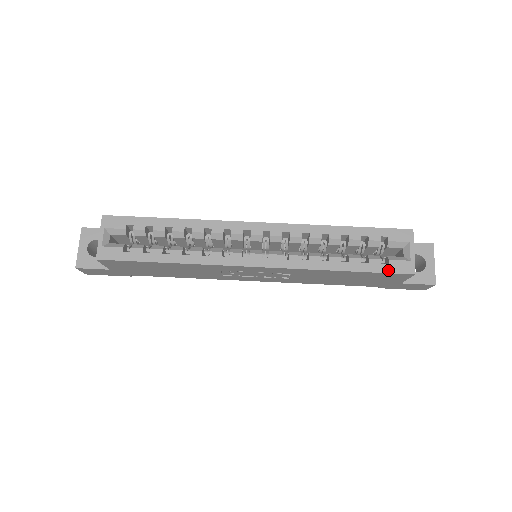
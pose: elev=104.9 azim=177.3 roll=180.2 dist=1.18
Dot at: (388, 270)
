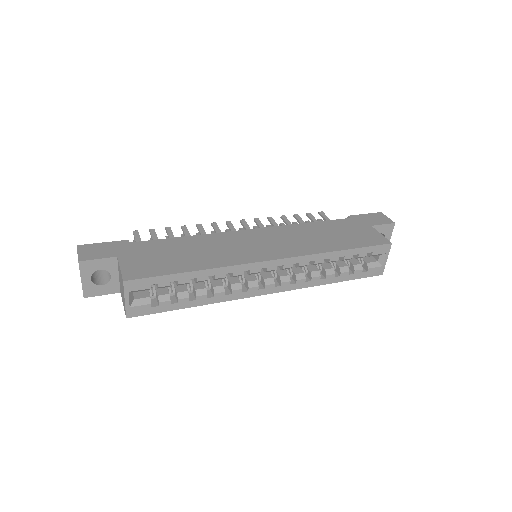
Dot at: (366, 276)
